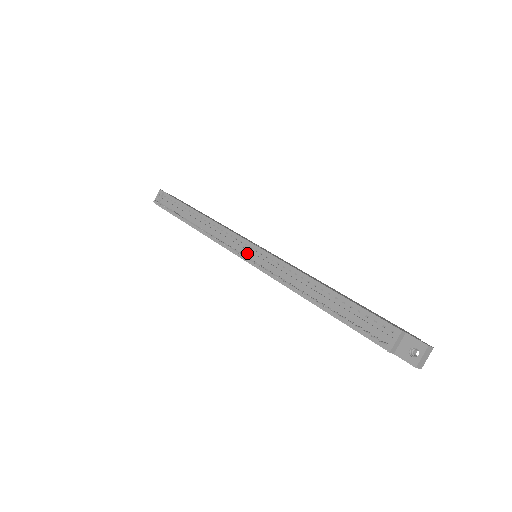
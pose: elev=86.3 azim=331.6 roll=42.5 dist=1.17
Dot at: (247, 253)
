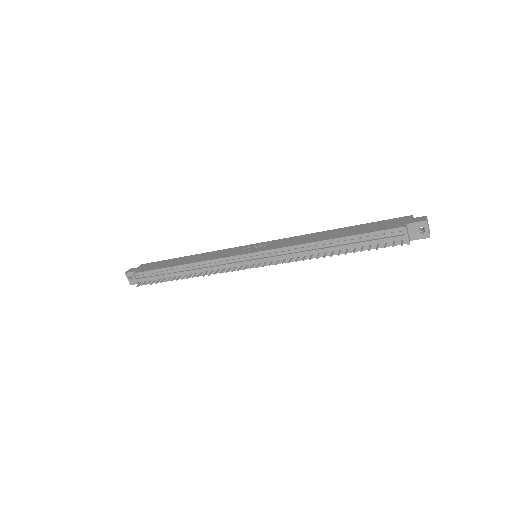
Dot at: (252, 262)
